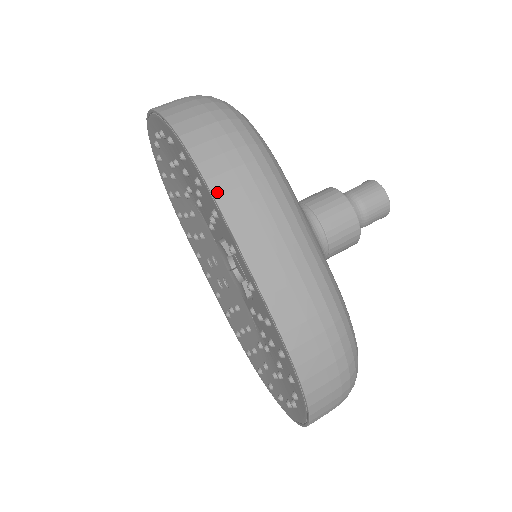
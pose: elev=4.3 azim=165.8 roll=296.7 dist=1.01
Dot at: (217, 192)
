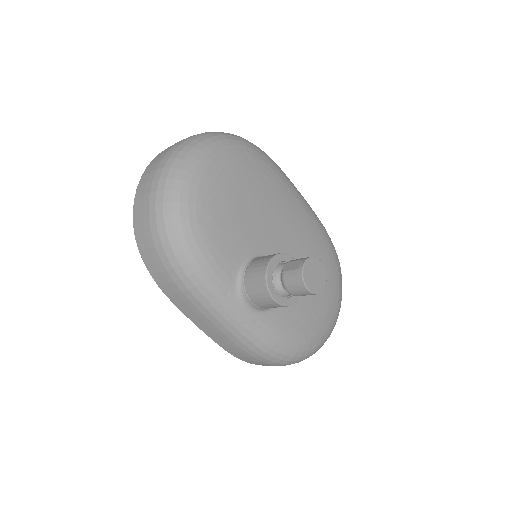
Dot at: (165, 293)
